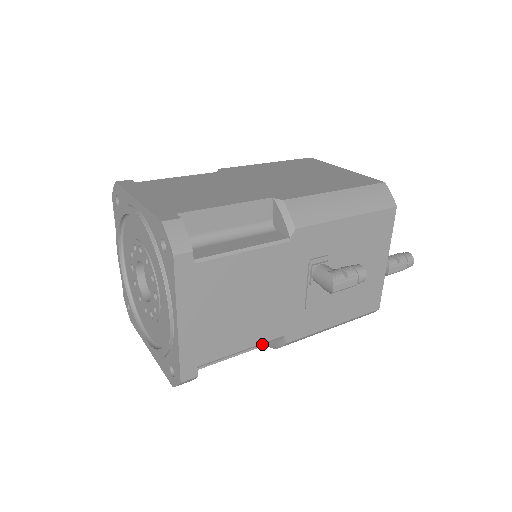
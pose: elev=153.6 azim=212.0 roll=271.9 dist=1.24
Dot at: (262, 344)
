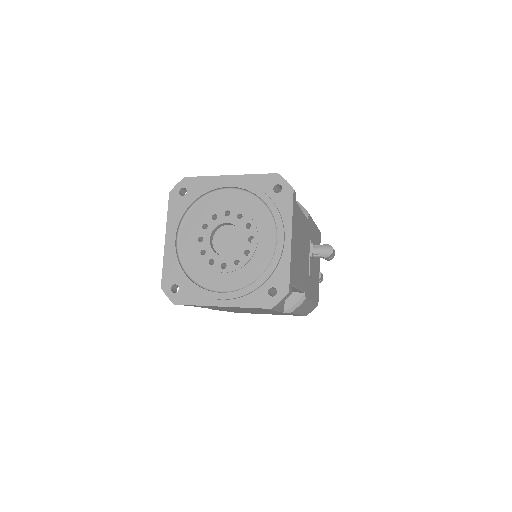
Dot at: (283, 309)
